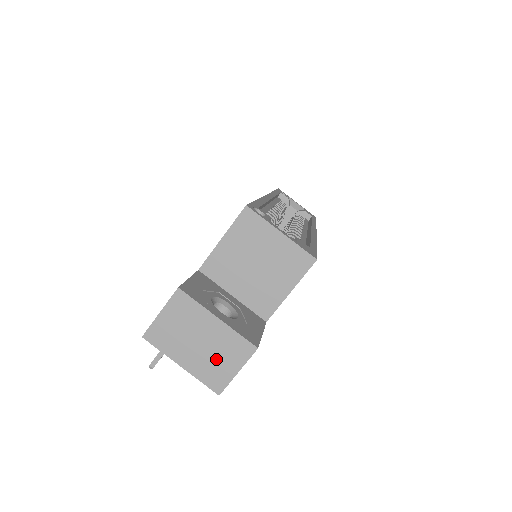
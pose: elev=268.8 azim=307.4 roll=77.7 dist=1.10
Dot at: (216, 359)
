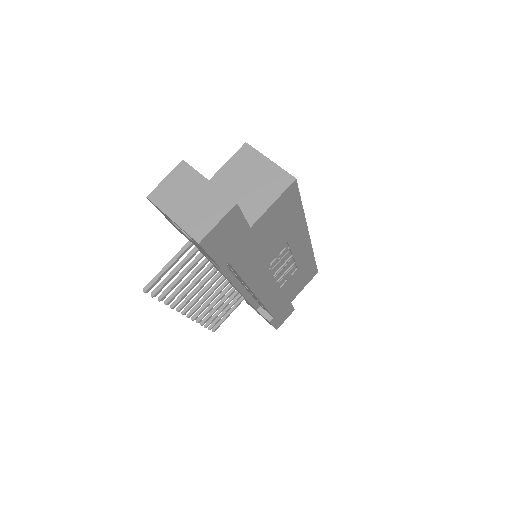
Dot at: (201, 213)
